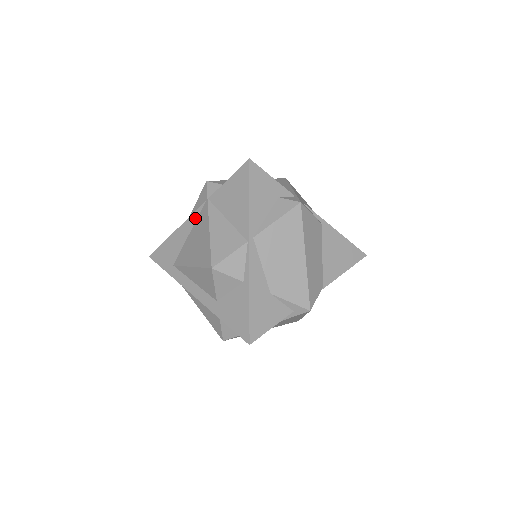
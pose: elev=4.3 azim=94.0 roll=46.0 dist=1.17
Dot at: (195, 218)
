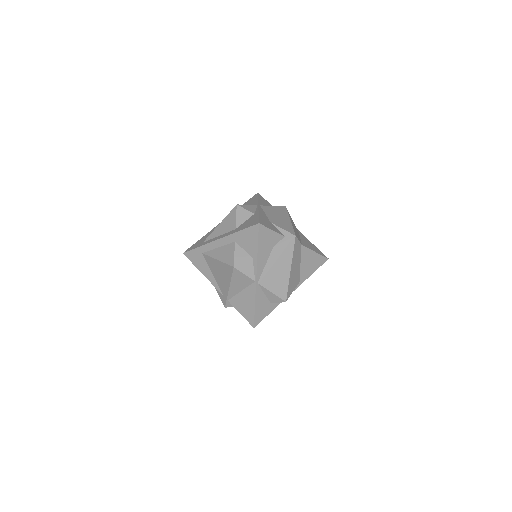
Dot at: occluded
